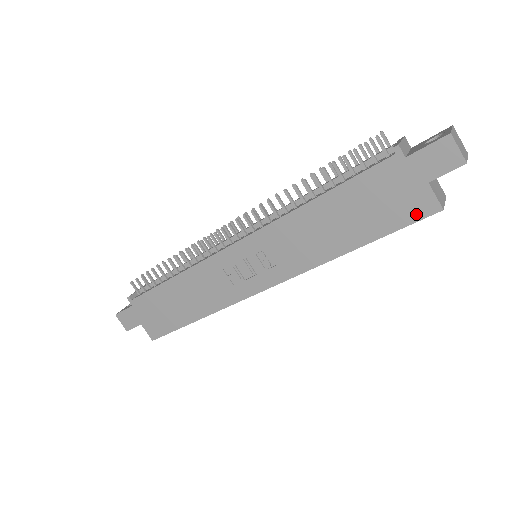
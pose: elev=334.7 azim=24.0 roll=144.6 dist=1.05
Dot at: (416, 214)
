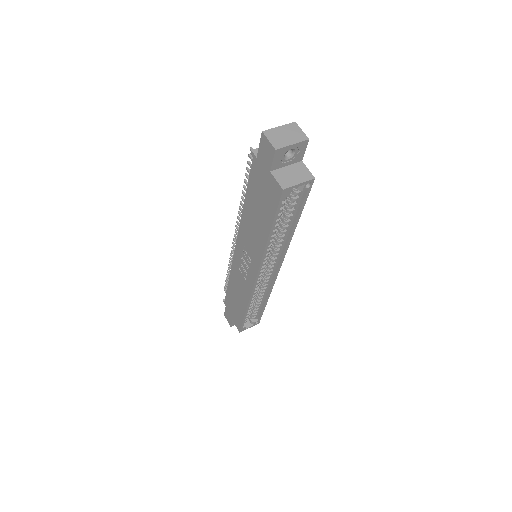
Dot at: (276, 198)
